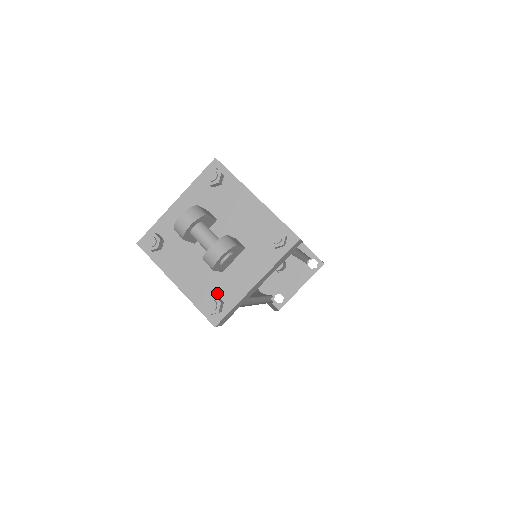
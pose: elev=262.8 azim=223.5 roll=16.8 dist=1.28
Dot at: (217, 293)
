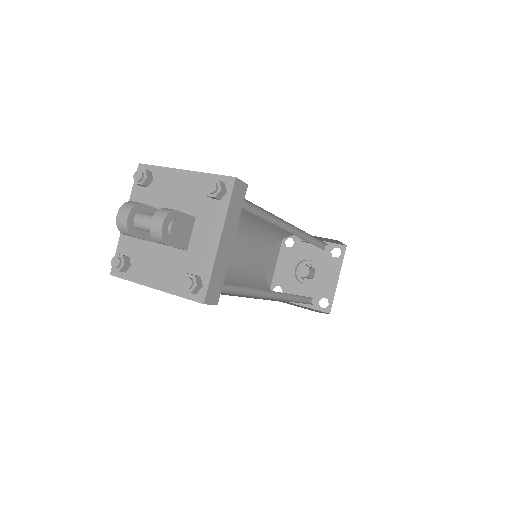
Dot at: (191, 272)
